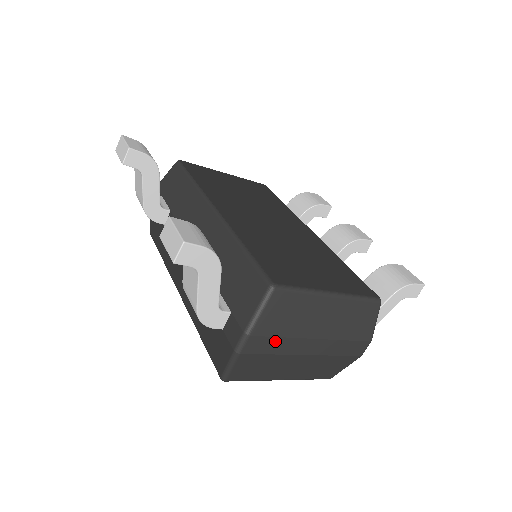
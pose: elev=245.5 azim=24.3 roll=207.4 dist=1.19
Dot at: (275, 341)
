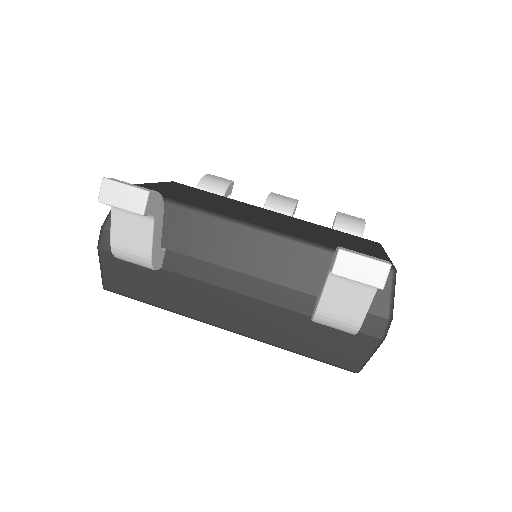
Dot at: occluded
